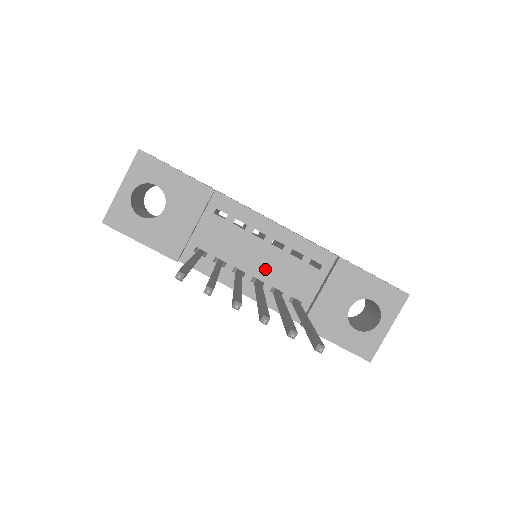
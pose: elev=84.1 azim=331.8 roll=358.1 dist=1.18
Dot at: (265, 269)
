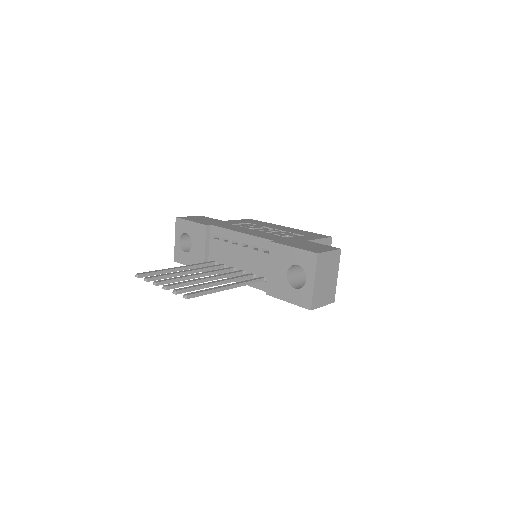
Dot at: (243, 263)
